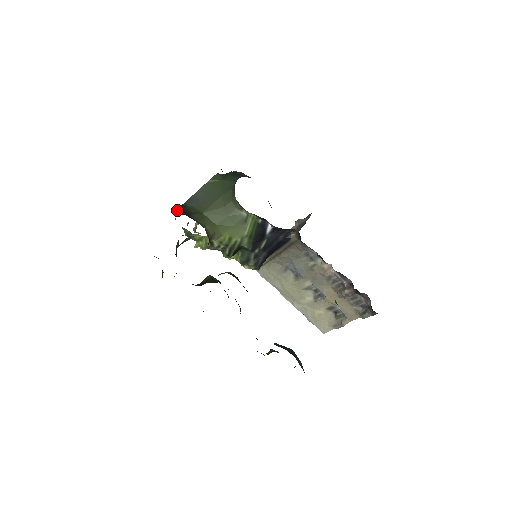
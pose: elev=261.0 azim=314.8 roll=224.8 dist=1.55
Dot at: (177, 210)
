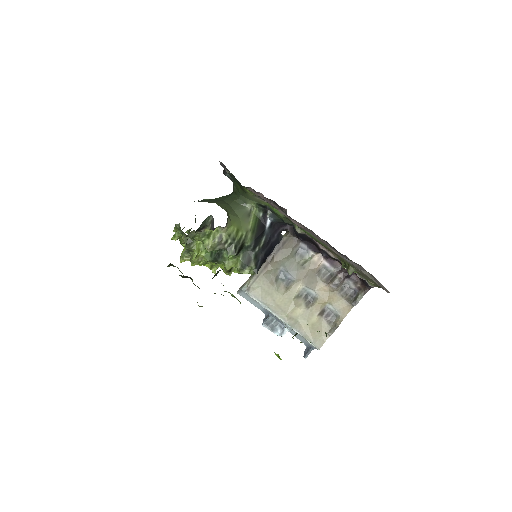
Dot at: occluded
